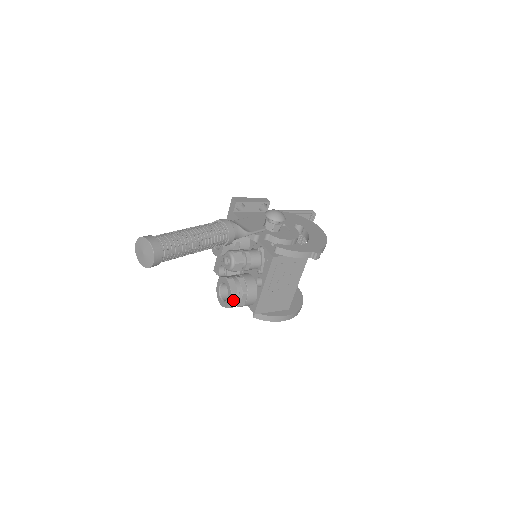
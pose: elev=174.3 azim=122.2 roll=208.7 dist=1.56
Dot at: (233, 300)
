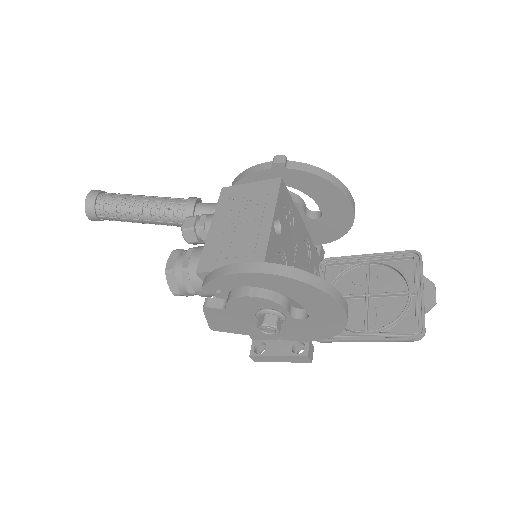
Dot at: (173, 259)
